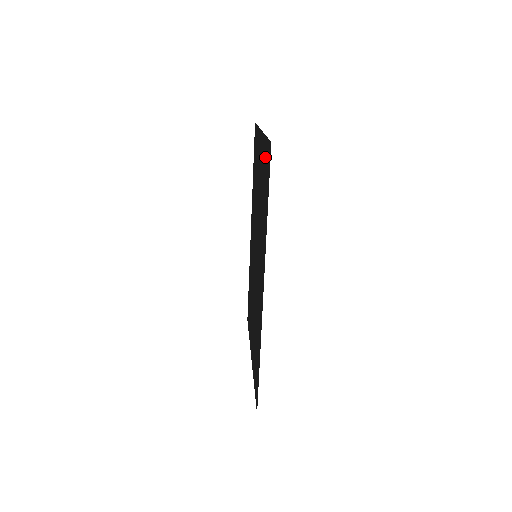
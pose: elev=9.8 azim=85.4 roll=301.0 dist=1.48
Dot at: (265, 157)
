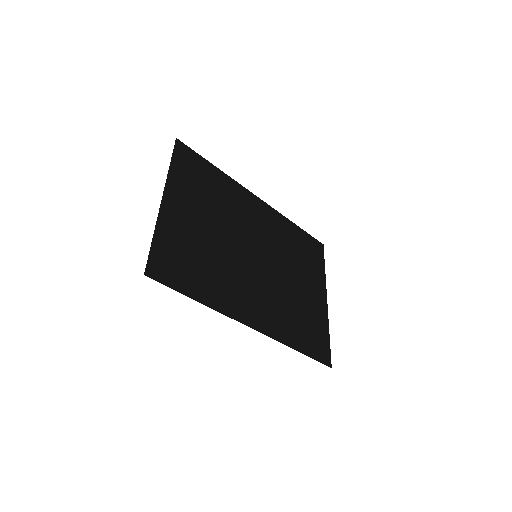
Dot at: (168, 247)
